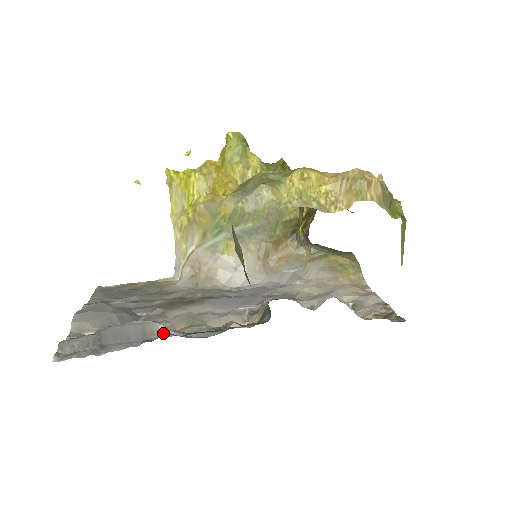
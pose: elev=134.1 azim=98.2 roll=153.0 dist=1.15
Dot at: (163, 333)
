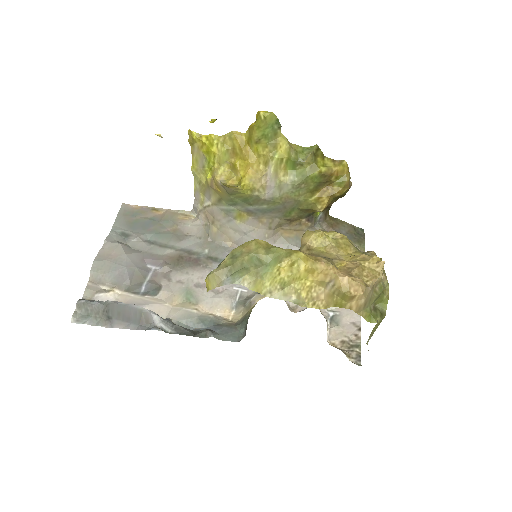
Dot at: (156, 324)
